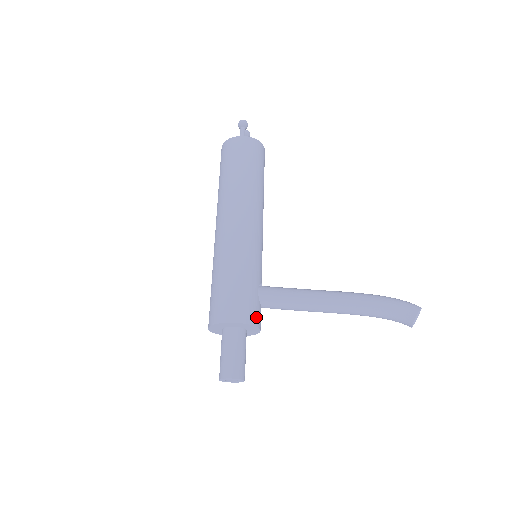
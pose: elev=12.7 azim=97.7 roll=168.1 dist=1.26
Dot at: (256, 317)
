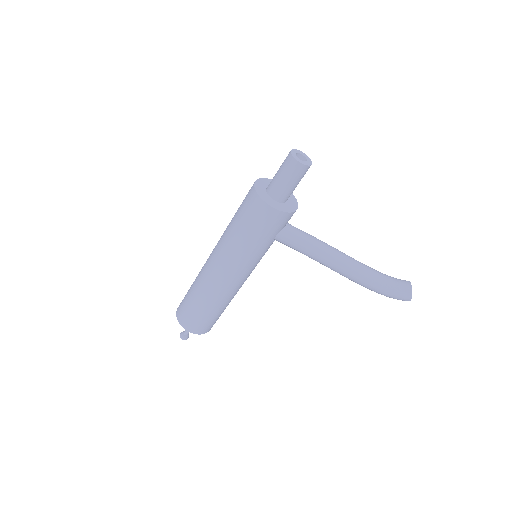
Dot at: occluded
